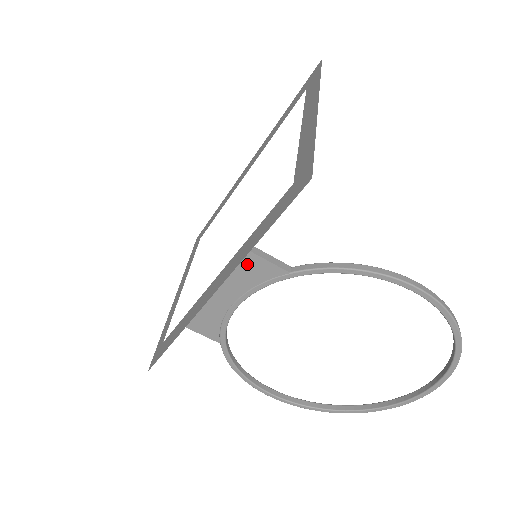
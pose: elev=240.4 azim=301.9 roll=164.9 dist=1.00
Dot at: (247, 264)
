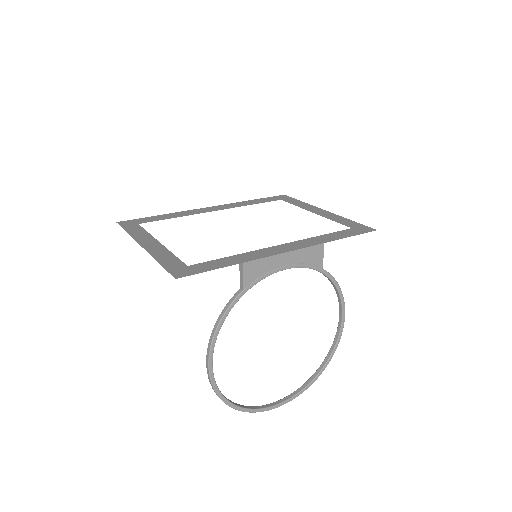
Dot at: (316, 248)
